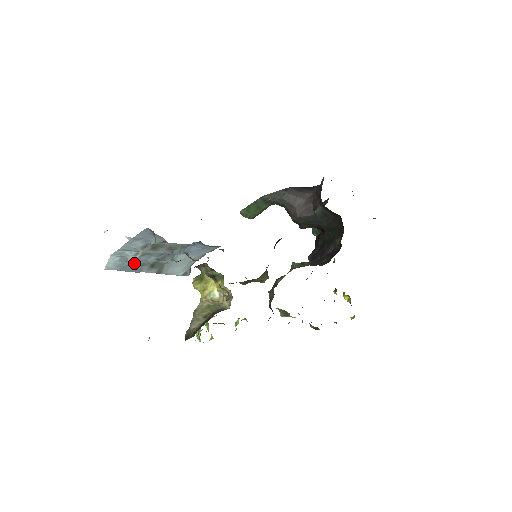
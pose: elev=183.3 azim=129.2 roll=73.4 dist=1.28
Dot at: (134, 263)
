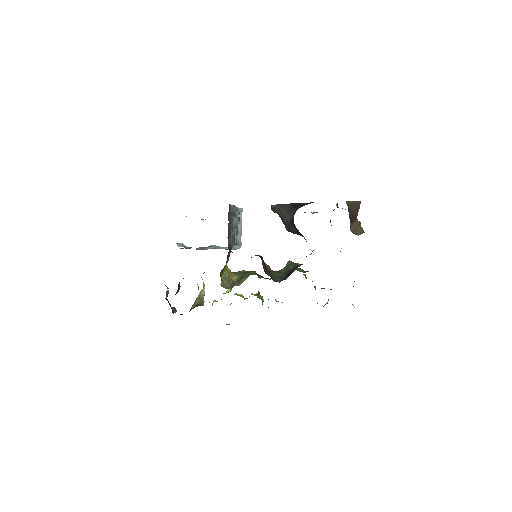
Dot at: occluded
